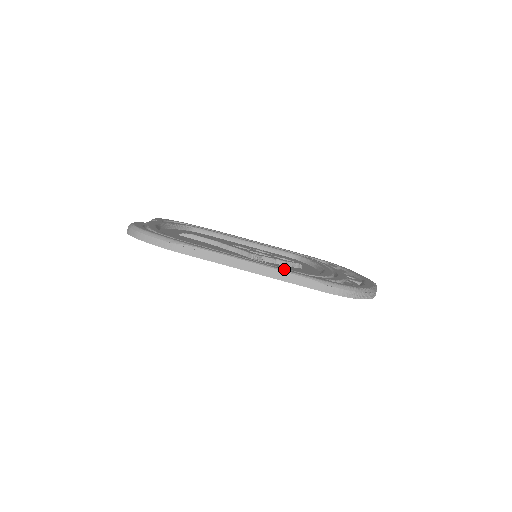
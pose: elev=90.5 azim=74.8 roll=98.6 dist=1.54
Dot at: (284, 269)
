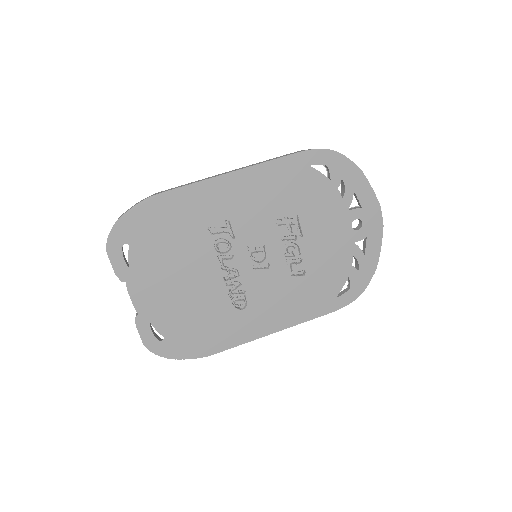
Dot at: occluded
